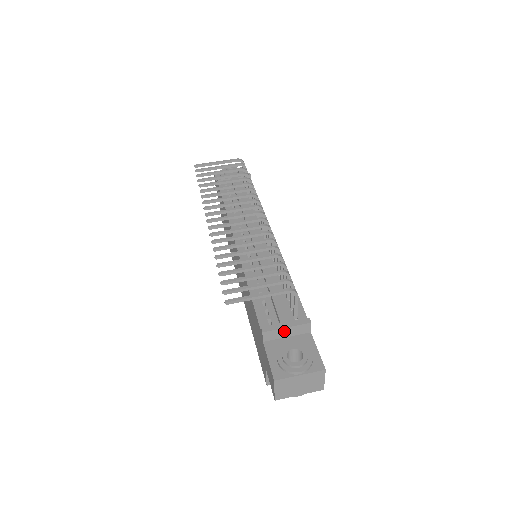
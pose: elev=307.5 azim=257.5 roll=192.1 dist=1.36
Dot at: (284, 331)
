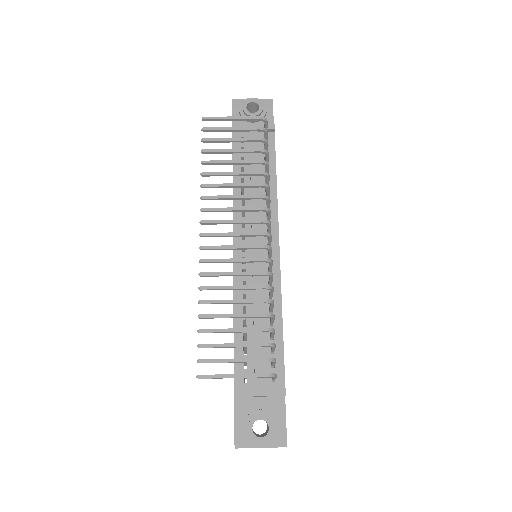
Dot at: (257, 396)
